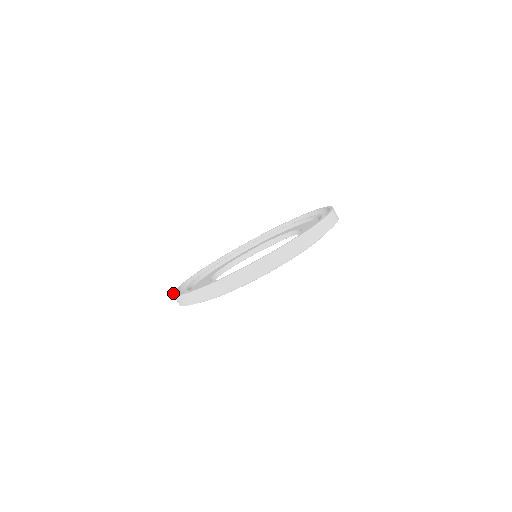
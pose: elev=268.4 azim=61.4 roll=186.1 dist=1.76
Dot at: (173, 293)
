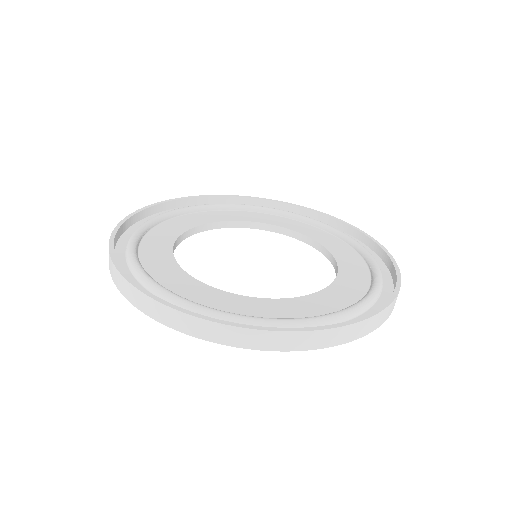
Dot at: (110, 237)
